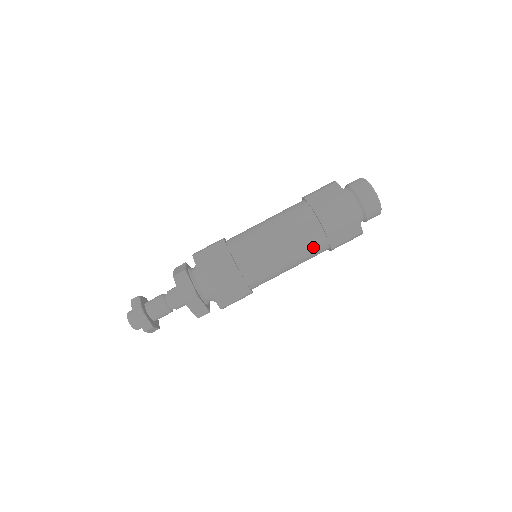
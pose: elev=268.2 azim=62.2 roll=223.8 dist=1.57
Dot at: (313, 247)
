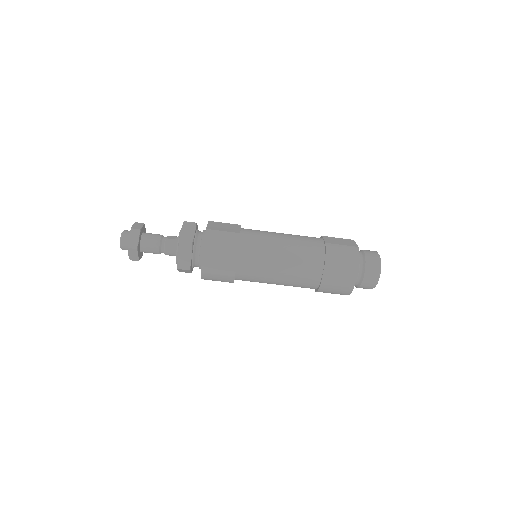
Dot at: (308, 270)
